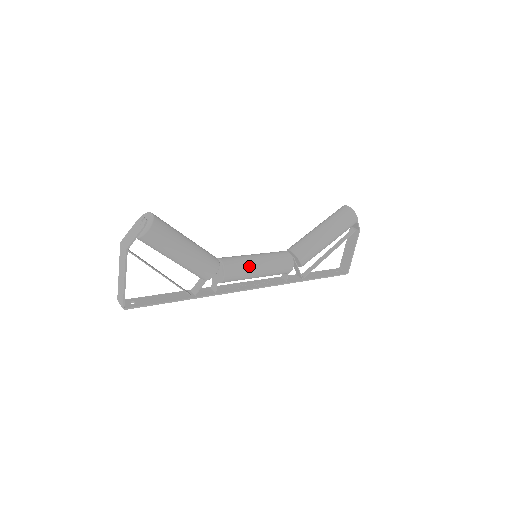
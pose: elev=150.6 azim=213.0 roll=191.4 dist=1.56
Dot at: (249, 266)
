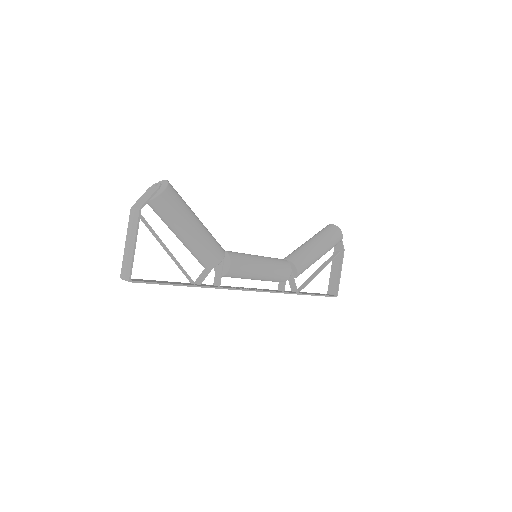
Dot at: (252, 261)
